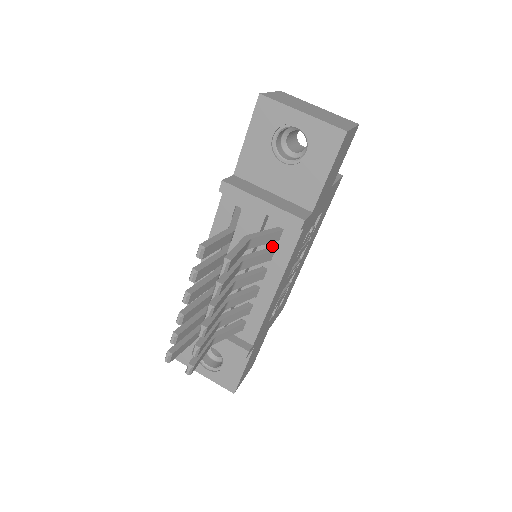
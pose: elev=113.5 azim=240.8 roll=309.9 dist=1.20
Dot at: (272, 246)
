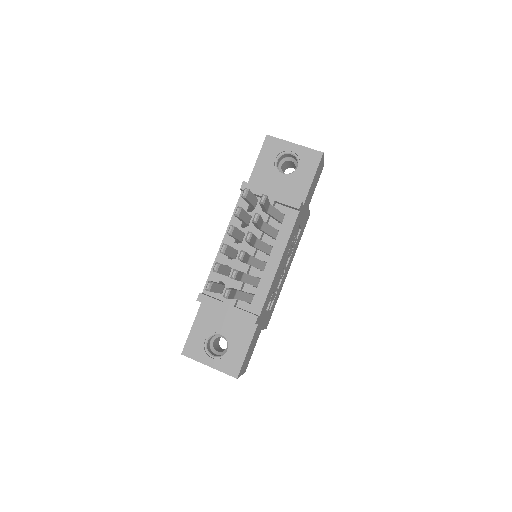
Dot at: (277, 228)
